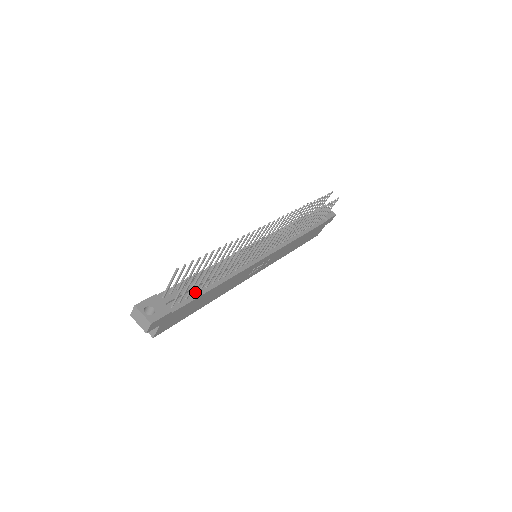
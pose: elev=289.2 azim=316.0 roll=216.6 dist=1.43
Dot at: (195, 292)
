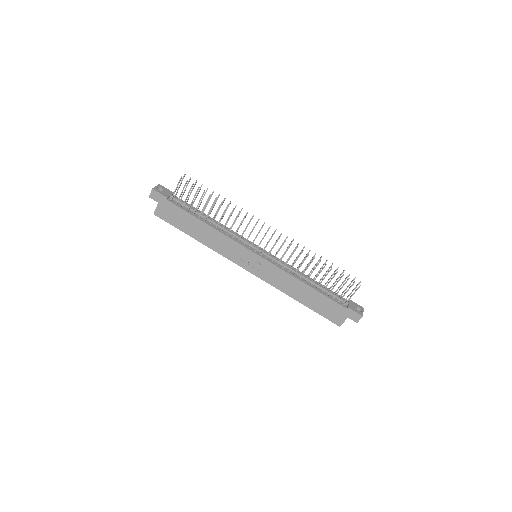
Dot at: (189, 209)
